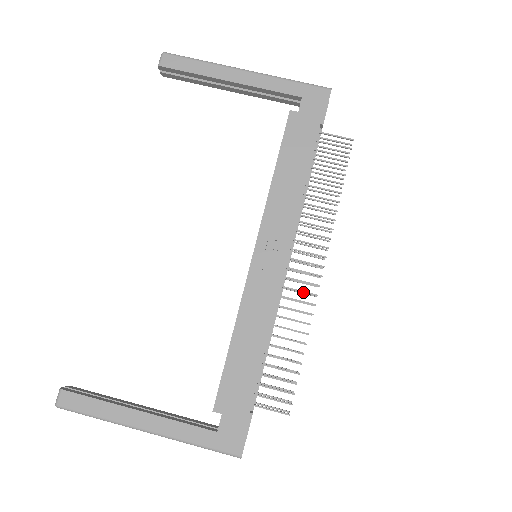
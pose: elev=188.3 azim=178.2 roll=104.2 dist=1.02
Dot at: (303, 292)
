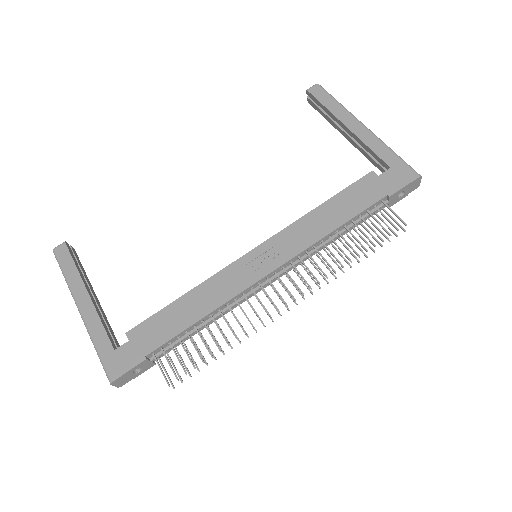
Dot at: (263, 305)
